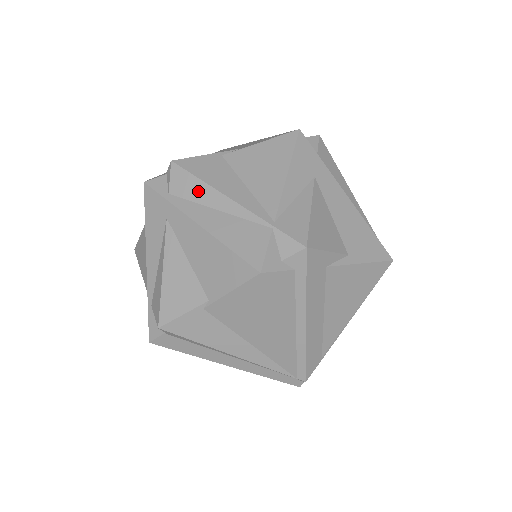
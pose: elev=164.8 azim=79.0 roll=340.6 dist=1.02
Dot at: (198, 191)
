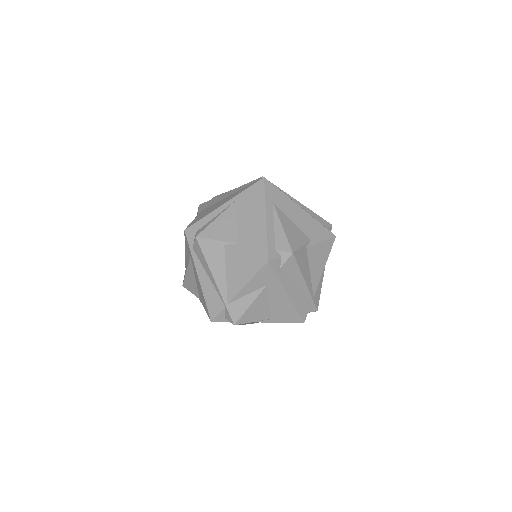
Dot at: (203, 262)
